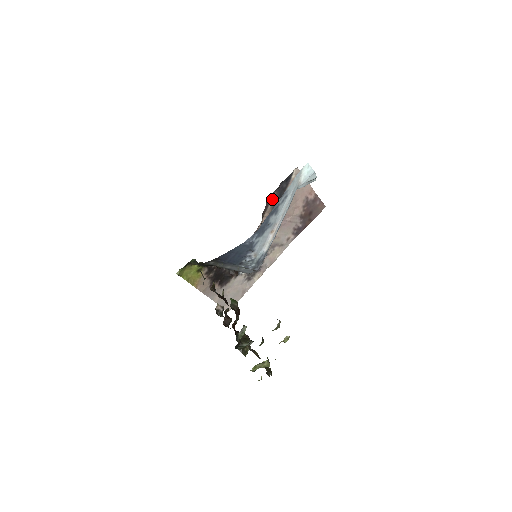
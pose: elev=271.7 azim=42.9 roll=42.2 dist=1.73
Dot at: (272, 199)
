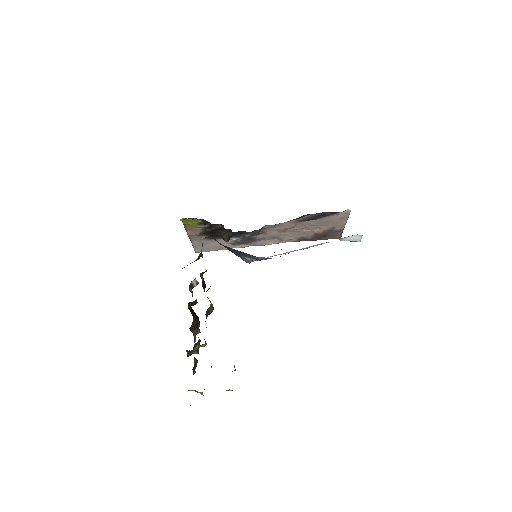
Dot at: (308, 215)
